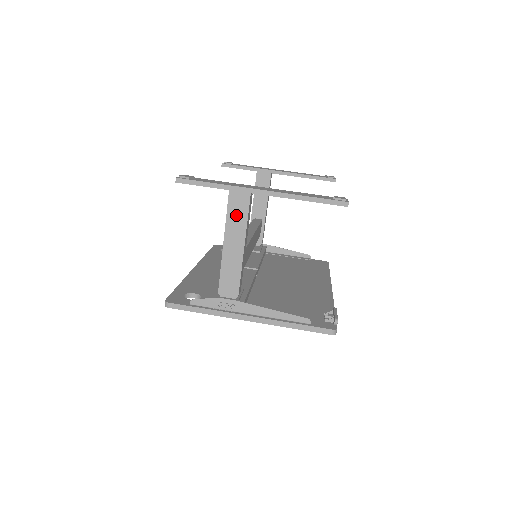
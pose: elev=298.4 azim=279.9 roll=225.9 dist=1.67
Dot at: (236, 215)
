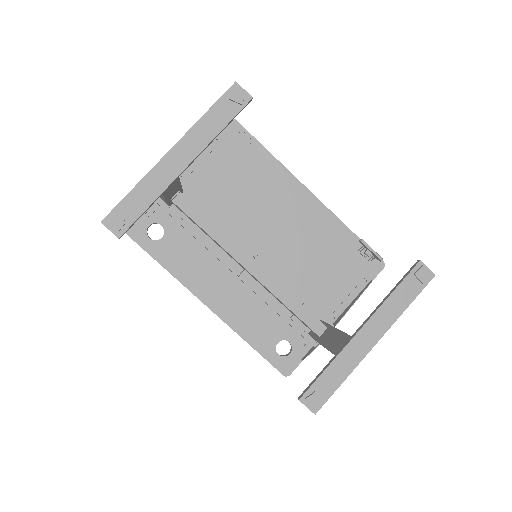
Dot at: occluded
